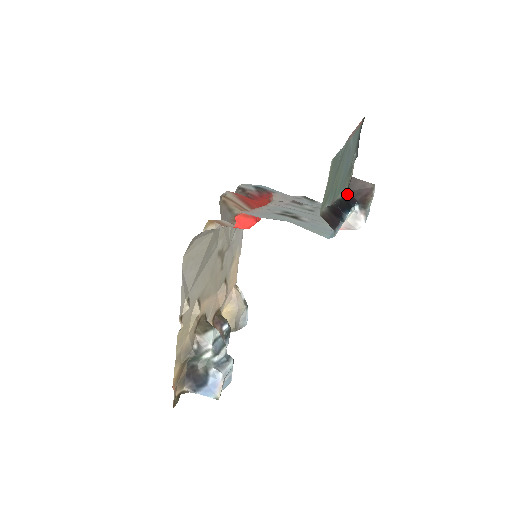
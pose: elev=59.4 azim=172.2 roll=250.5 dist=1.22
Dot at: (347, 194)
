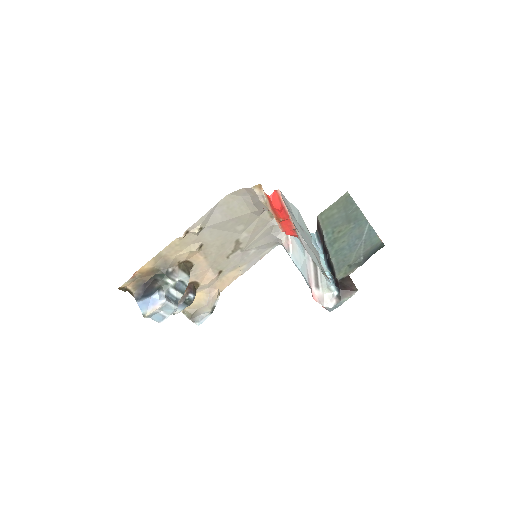
Dot at: (338, 280)
